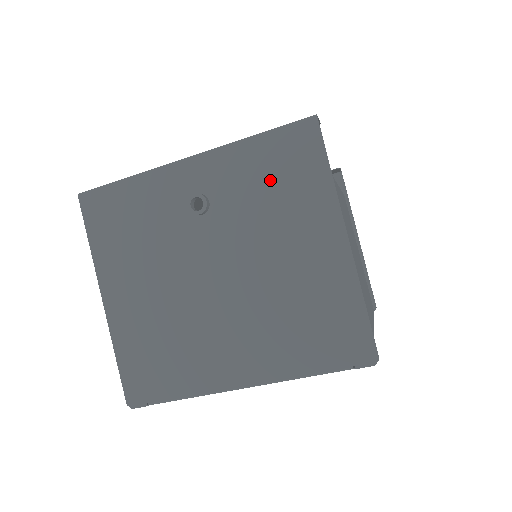
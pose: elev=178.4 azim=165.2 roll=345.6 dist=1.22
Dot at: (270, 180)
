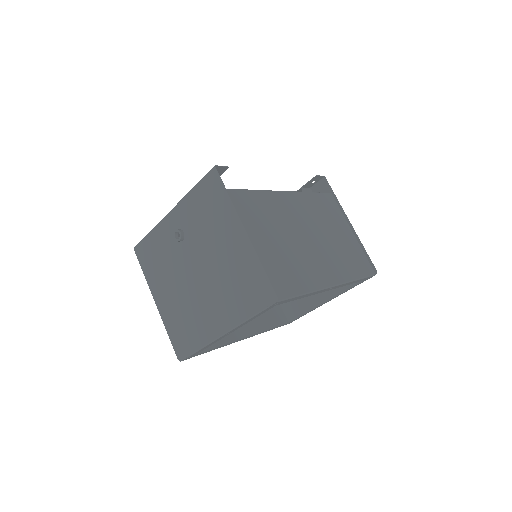
Dot at: (205, 210)
